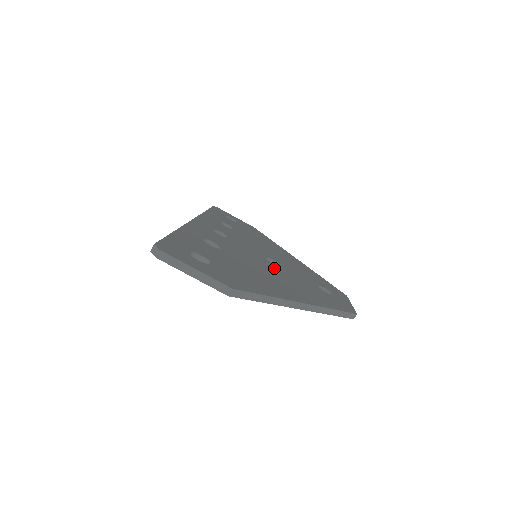
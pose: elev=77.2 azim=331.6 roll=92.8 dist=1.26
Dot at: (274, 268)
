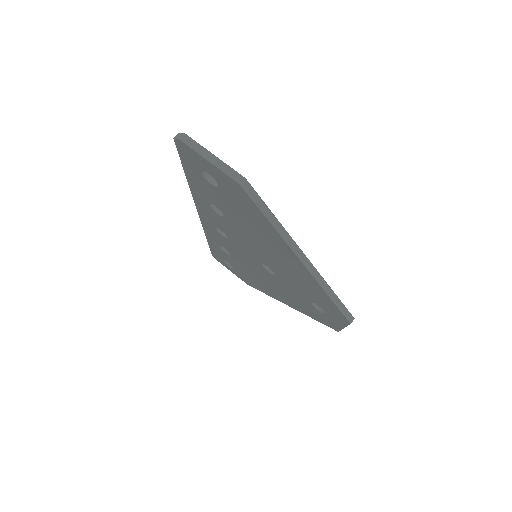
Dot at: occluded
